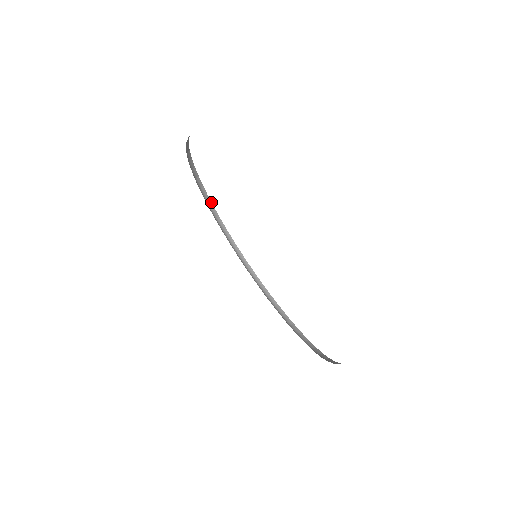
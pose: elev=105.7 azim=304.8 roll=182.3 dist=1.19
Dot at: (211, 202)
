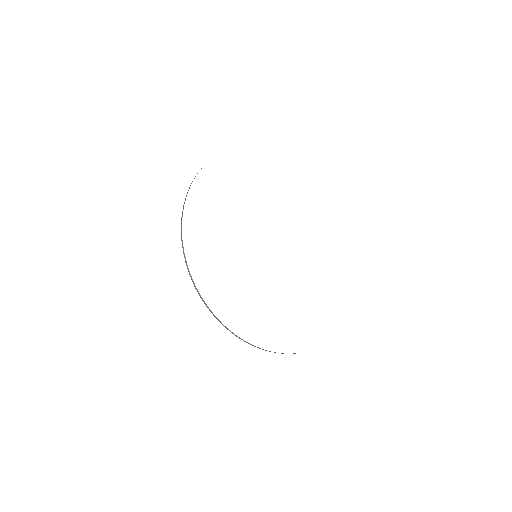
Dot at: occluded
